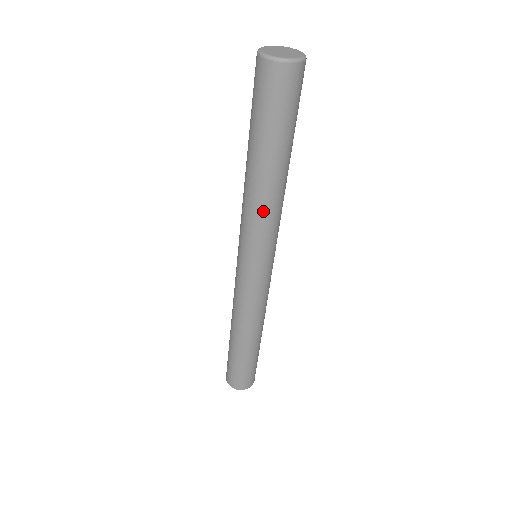
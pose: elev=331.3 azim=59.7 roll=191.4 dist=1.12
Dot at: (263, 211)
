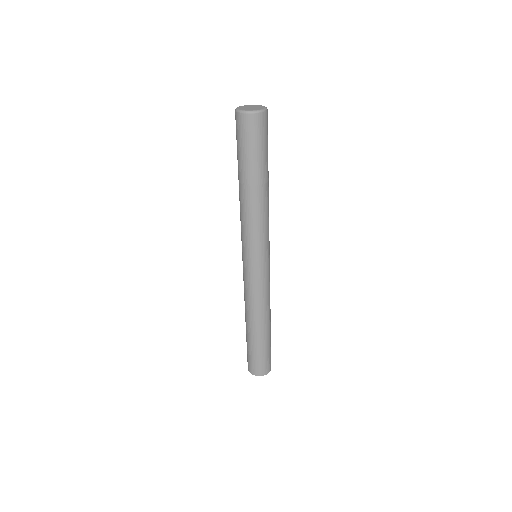
Dot at: (245, 216)
